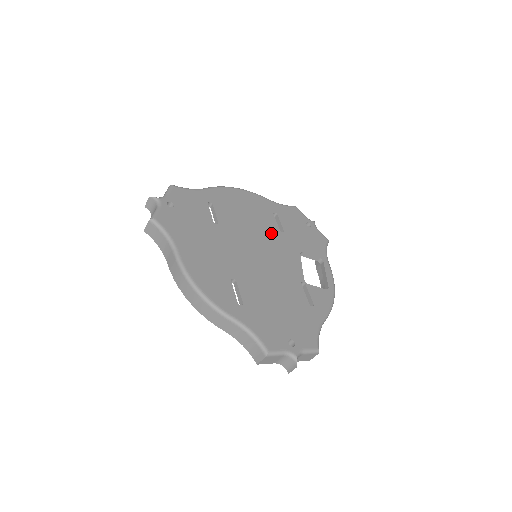
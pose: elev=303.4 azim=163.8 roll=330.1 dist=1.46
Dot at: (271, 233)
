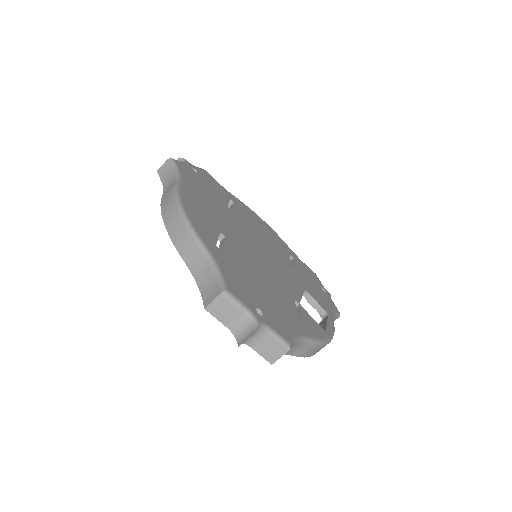
Dot at: (281, 258)
